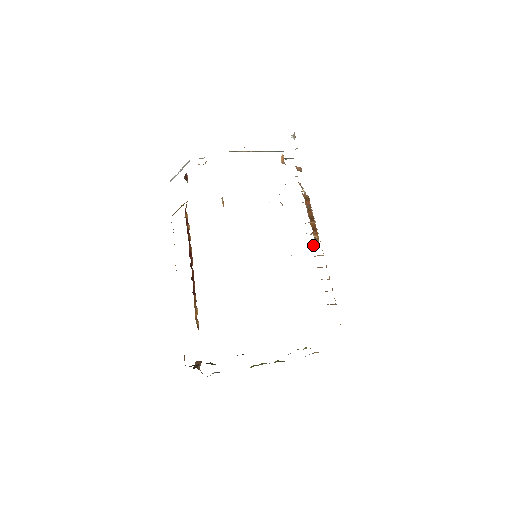
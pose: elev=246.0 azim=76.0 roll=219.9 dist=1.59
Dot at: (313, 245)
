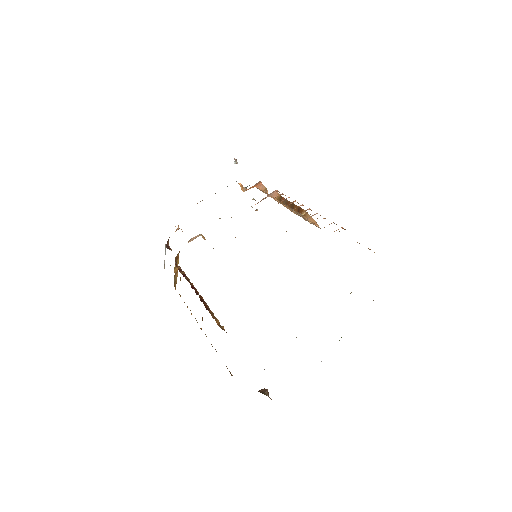
Dot at: occluded
